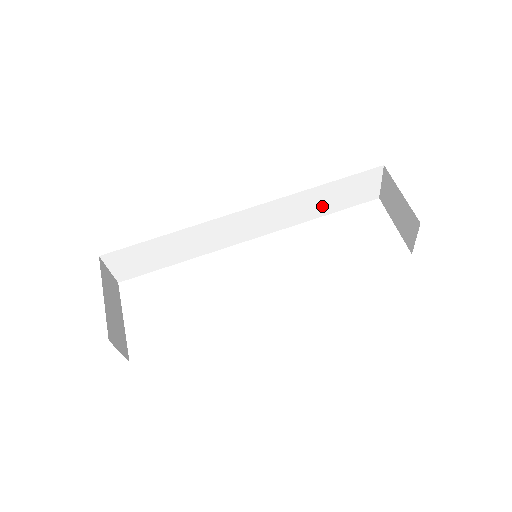
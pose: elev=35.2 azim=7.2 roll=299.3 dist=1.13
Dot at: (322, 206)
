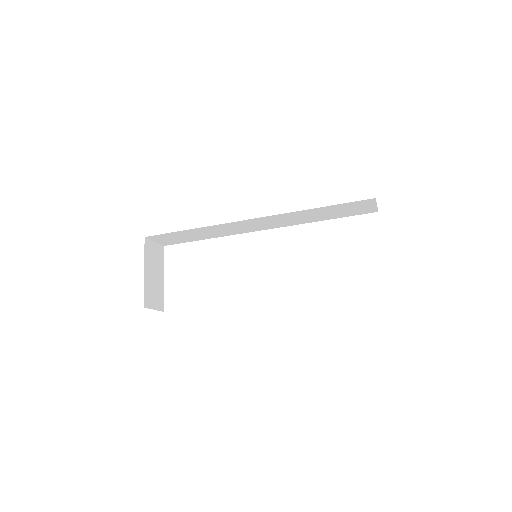
Dot at: (322, 216)
